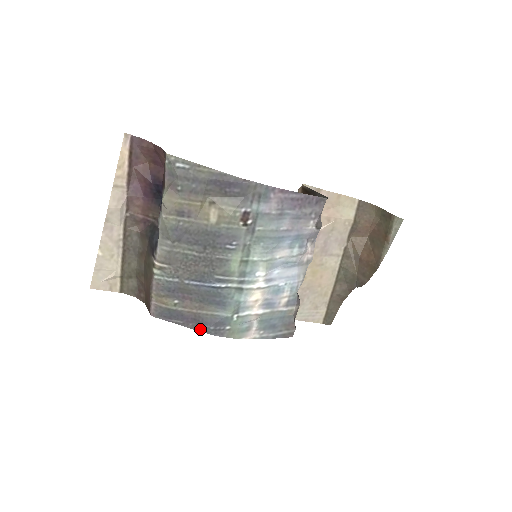
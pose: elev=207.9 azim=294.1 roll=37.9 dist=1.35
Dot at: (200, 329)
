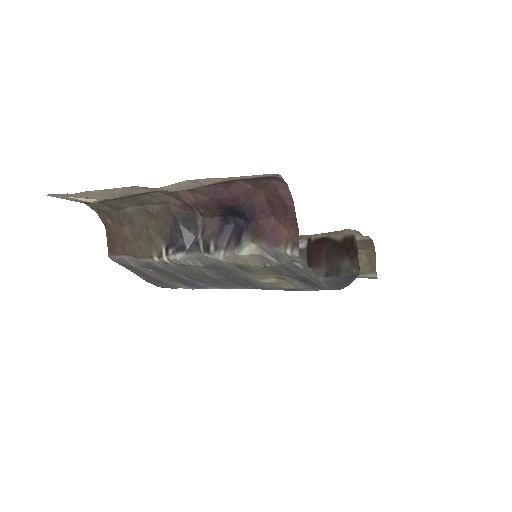
Dot at: (150, 282)
